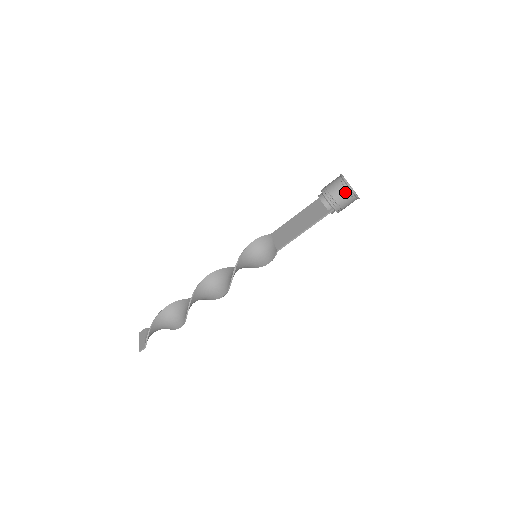
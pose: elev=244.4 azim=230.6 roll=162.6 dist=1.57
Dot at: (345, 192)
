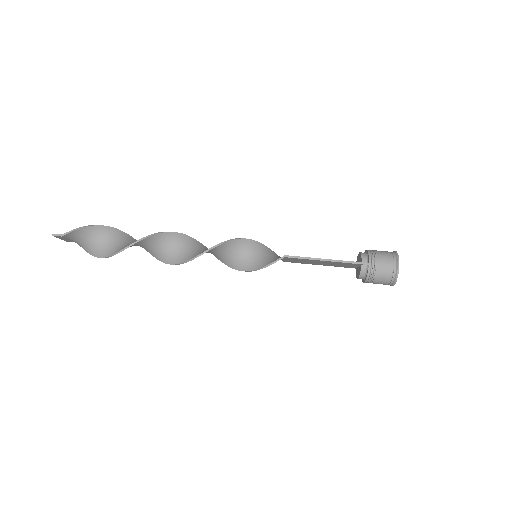
Dot at: (390, 257)
